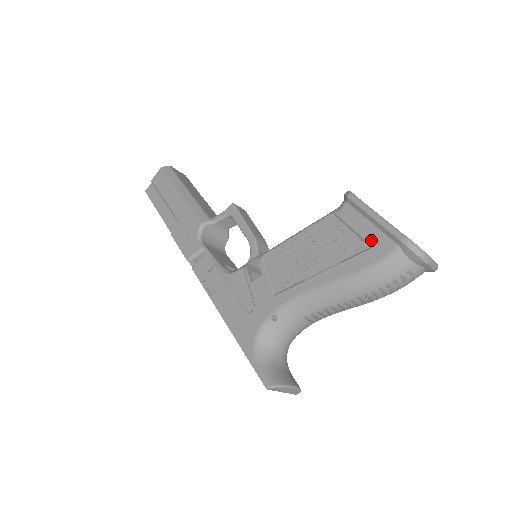
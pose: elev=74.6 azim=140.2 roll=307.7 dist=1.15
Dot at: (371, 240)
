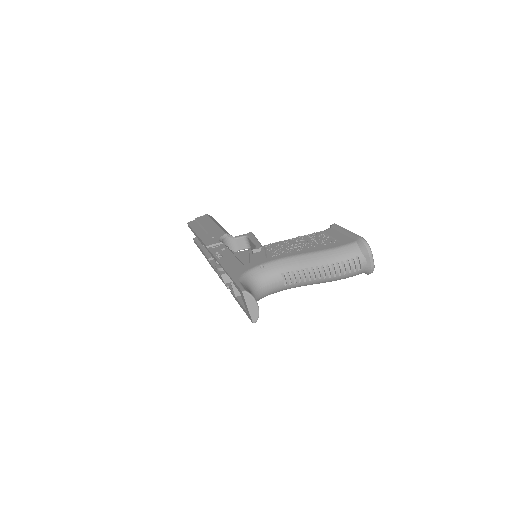
Dot at: (340, 239)
